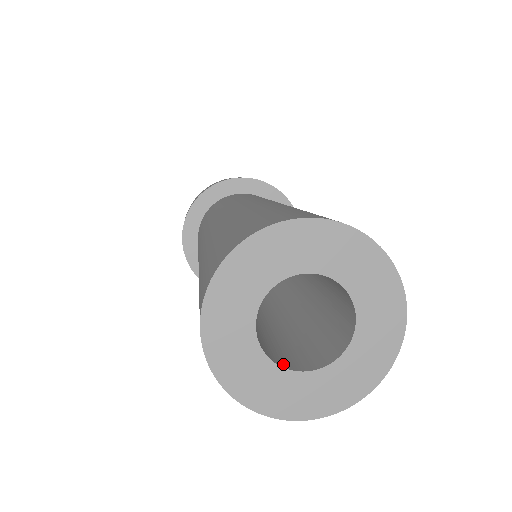
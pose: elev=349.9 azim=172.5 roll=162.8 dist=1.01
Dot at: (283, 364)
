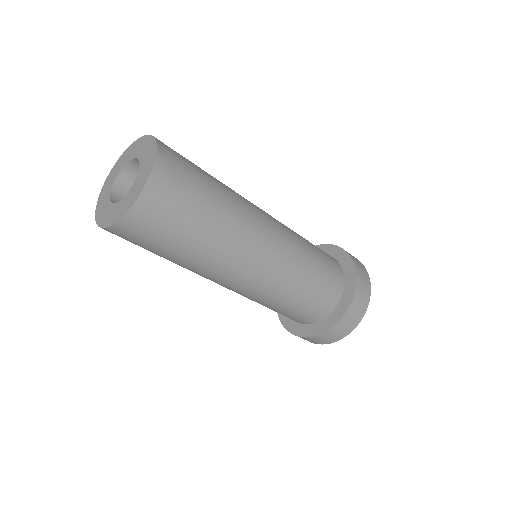
Dot at: occluded
